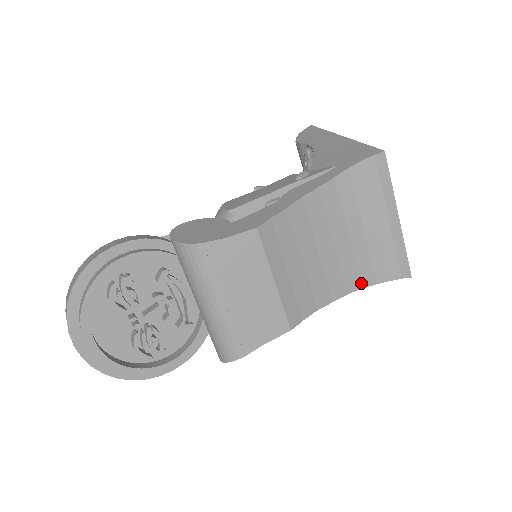
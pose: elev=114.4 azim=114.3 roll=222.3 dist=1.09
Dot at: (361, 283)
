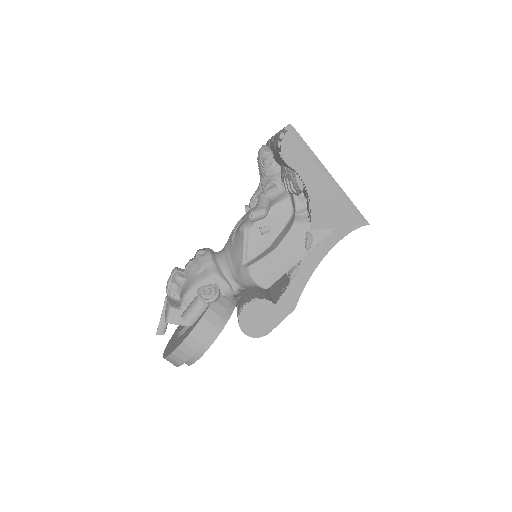
Dot at: occluded
